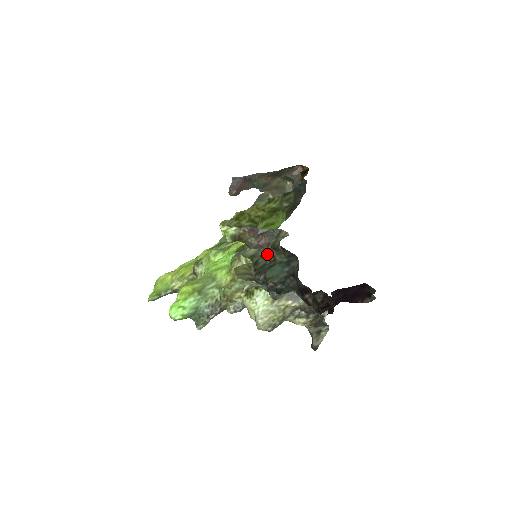
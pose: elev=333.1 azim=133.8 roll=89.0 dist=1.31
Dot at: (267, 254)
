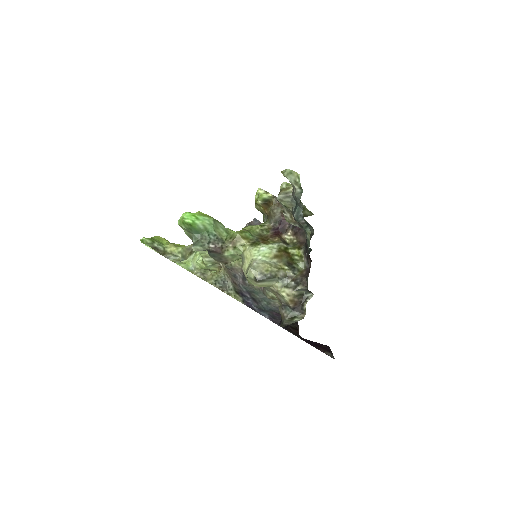
Dot at: occluded
